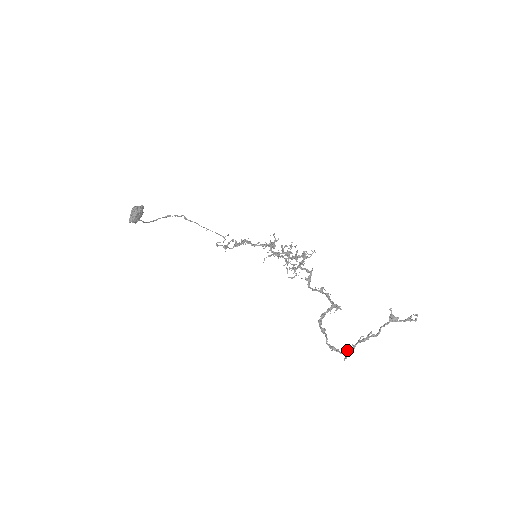
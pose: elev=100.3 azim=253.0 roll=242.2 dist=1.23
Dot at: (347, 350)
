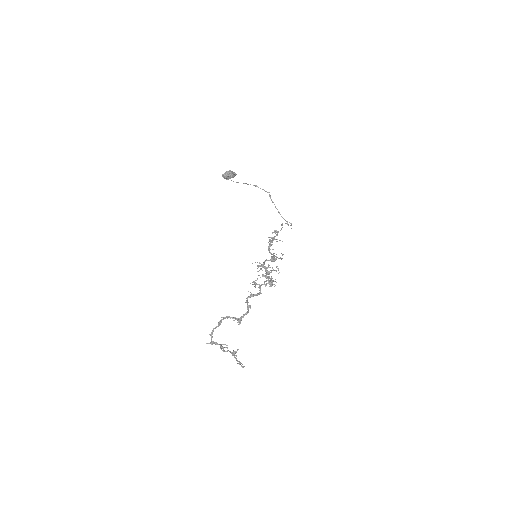
Dot at: (213, 342)
